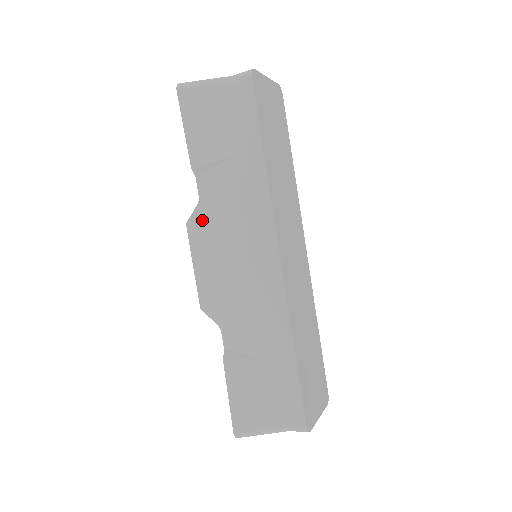
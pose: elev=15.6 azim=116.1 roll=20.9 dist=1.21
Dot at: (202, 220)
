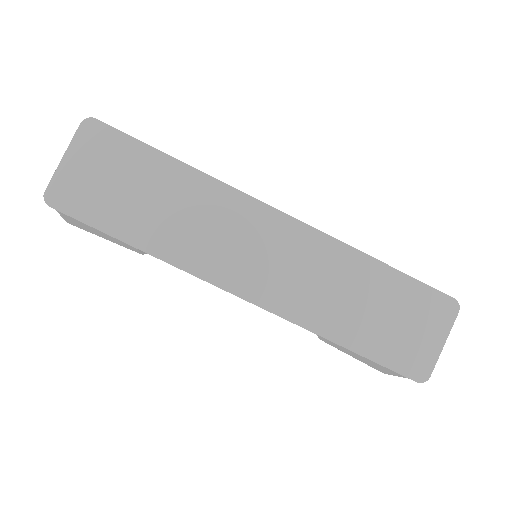
Dot at: occluded
